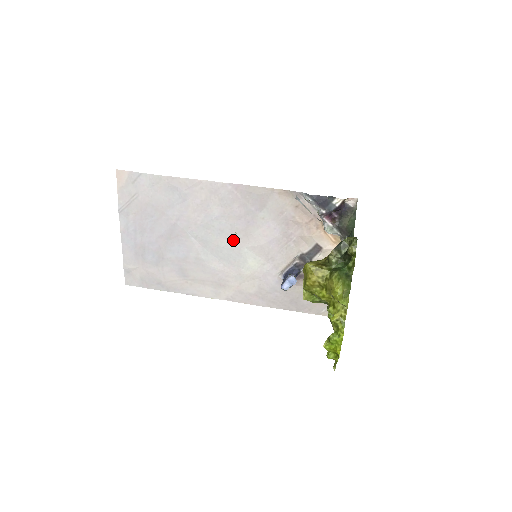
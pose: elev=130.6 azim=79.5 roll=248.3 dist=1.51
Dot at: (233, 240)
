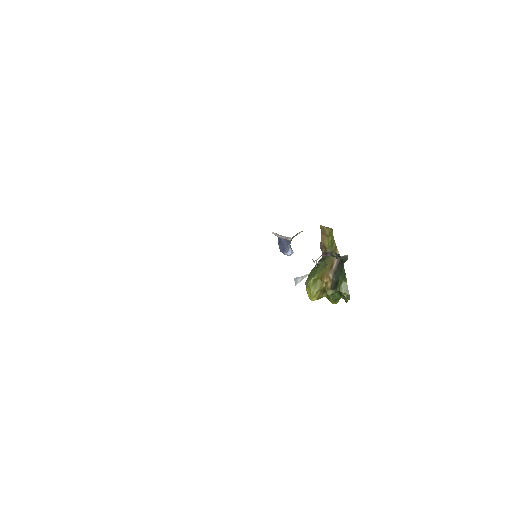
Dot at: occluded
